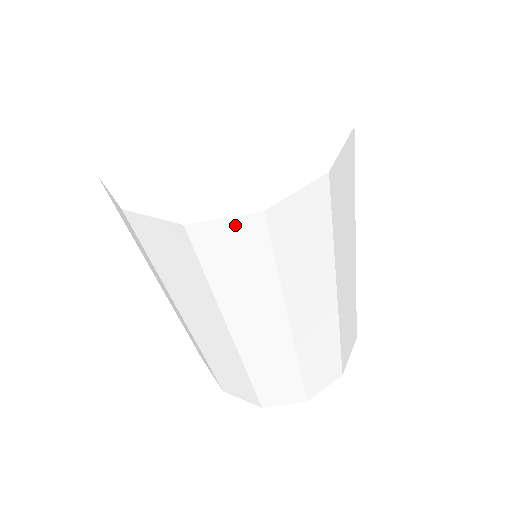
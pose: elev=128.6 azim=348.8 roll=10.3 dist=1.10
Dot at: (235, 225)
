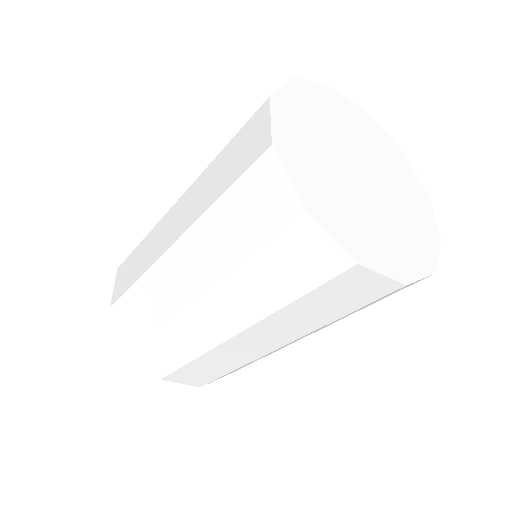
Dot at: (329, 248)
